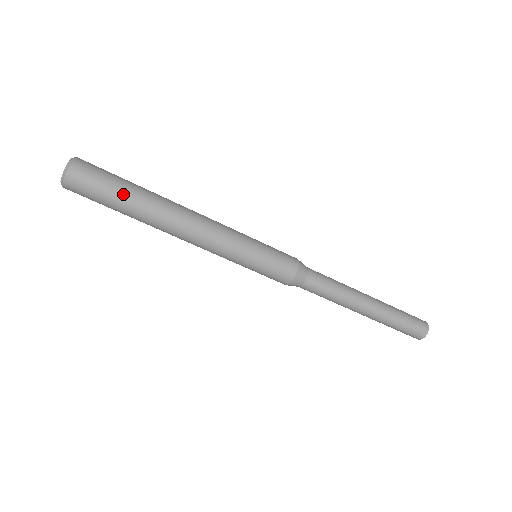
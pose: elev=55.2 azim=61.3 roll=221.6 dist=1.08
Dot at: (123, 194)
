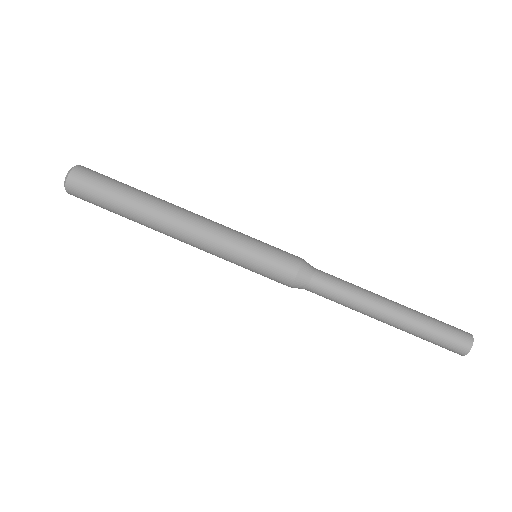
Dot at: (127, 185)
